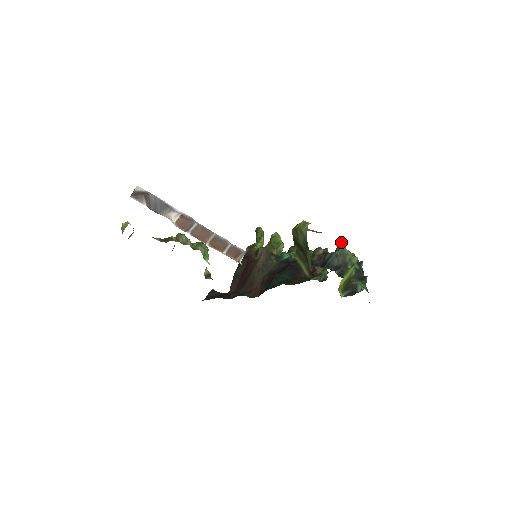
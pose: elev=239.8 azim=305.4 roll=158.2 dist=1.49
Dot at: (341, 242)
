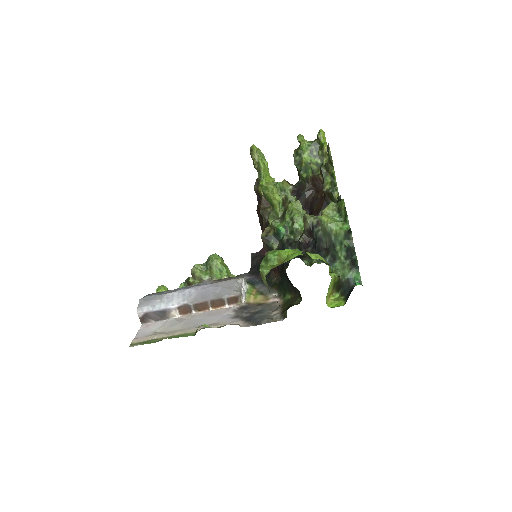
Dot at: (319, 219)
